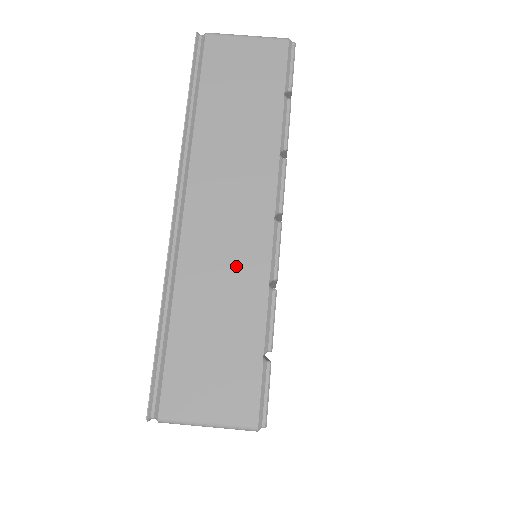
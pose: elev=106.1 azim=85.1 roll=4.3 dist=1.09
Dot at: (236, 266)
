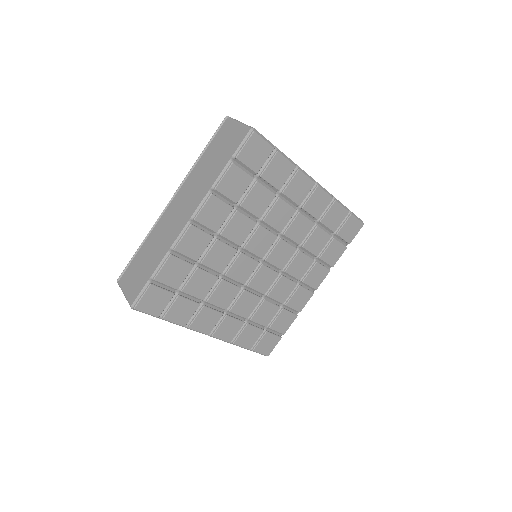
Dot at: occluded
